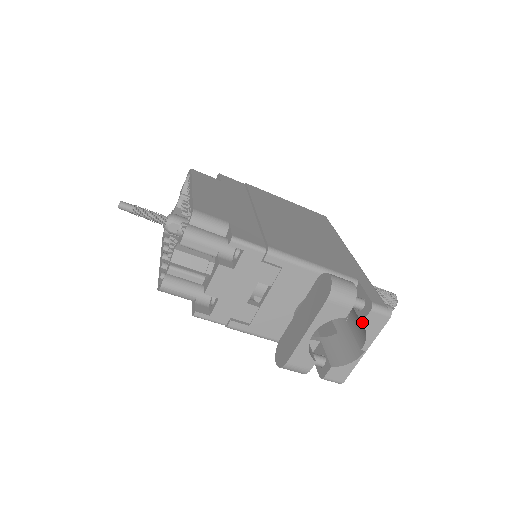
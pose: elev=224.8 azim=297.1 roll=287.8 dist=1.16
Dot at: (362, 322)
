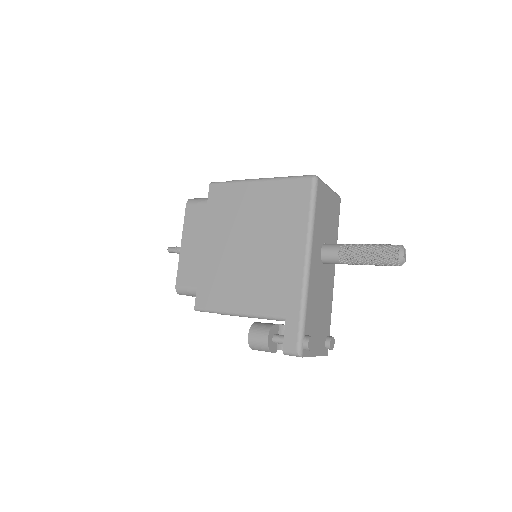
Dot at: occluded
